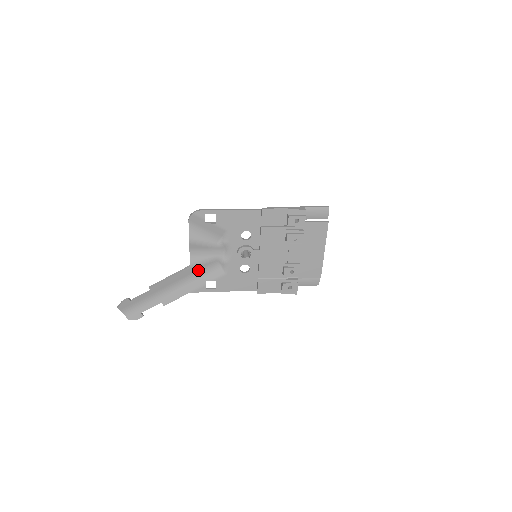
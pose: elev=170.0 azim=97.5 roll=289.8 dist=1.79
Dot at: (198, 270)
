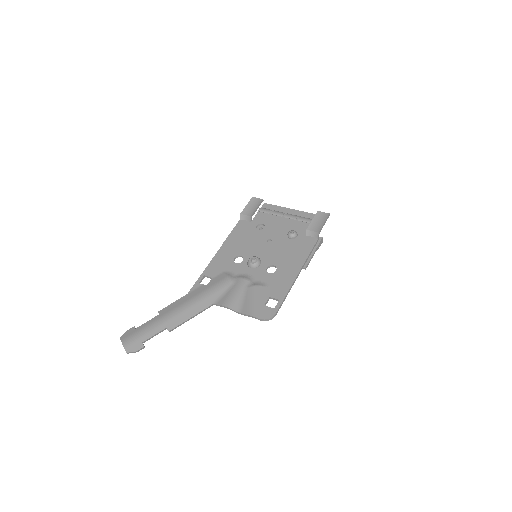
Dot at: (213, 295)
